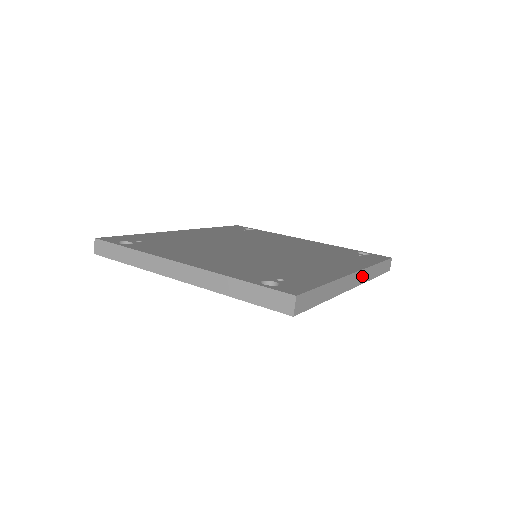
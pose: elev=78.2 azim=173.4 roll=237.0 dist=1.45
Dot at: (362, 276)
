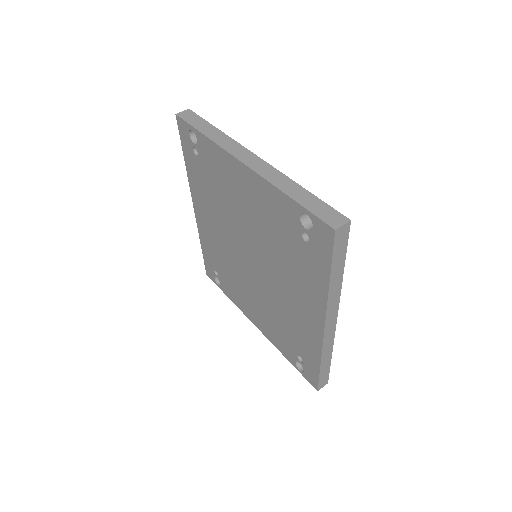
Dot at: (329, 337)
